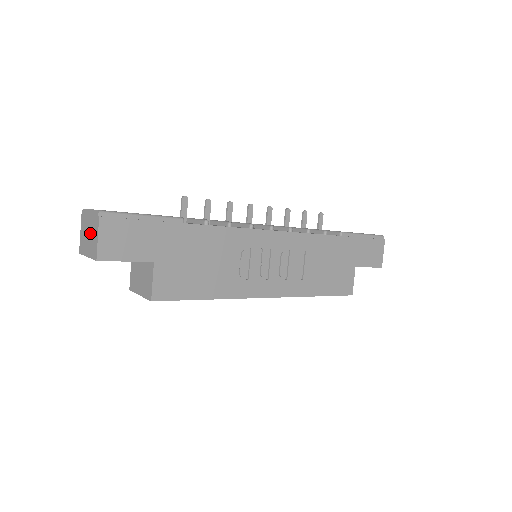
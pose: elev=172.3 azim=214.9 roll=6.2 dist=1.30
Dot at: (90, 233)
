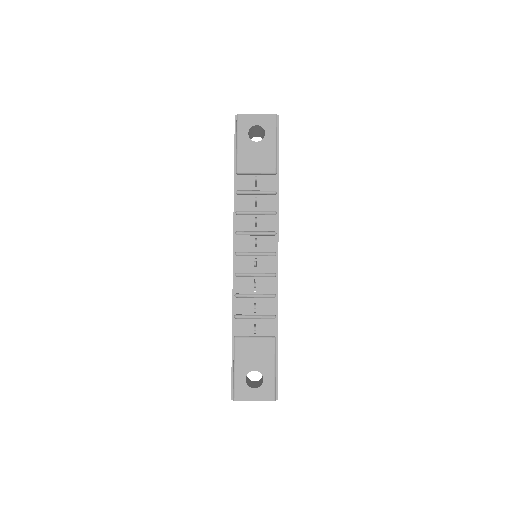
Dot at: occluded
